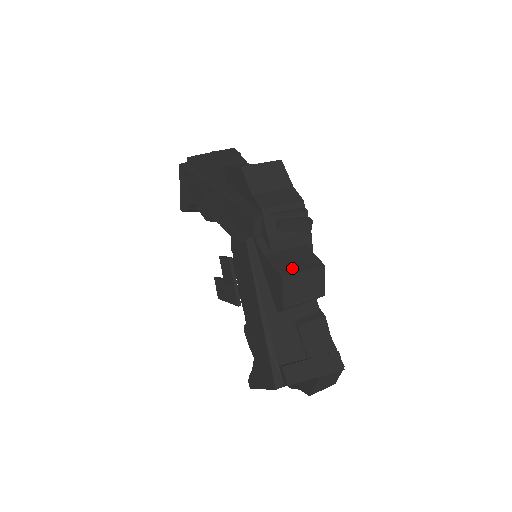
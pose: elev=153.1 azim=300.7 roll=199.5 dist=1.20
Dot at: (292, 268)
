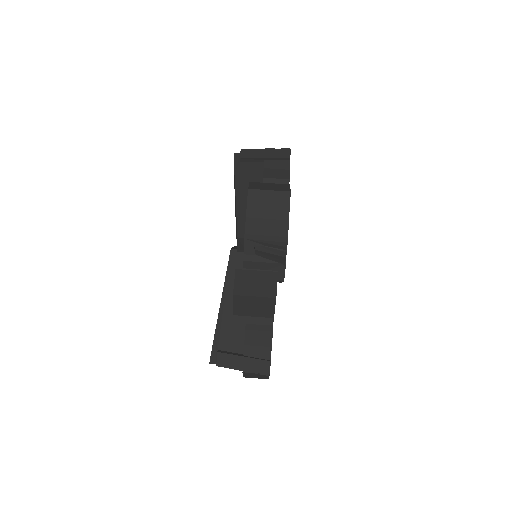
Dot at: (247, 290)
